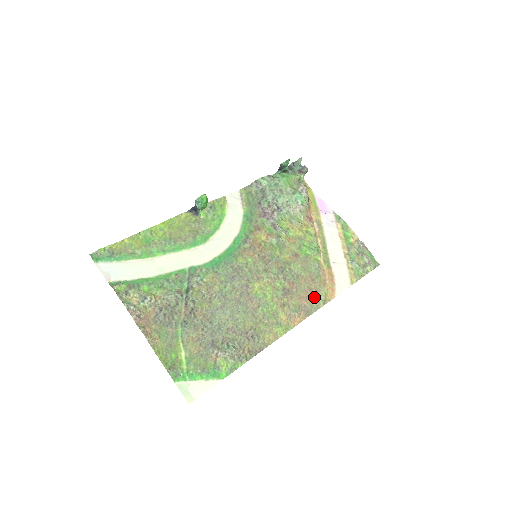
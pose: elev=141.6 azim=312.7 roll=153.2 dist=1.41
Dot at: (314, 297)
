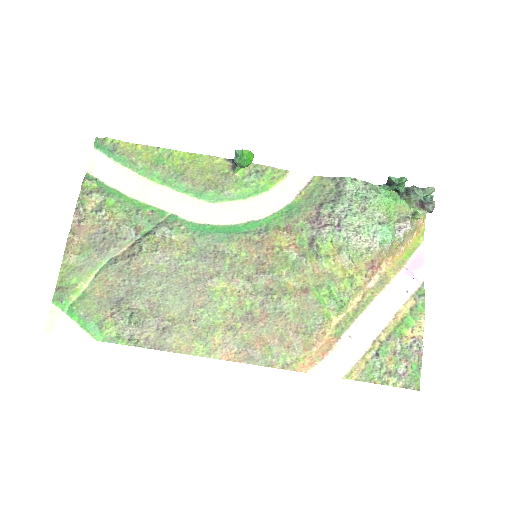
Dot at: (277, 350)
